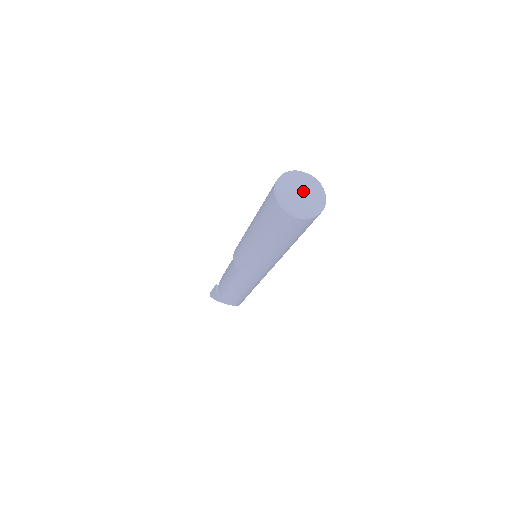
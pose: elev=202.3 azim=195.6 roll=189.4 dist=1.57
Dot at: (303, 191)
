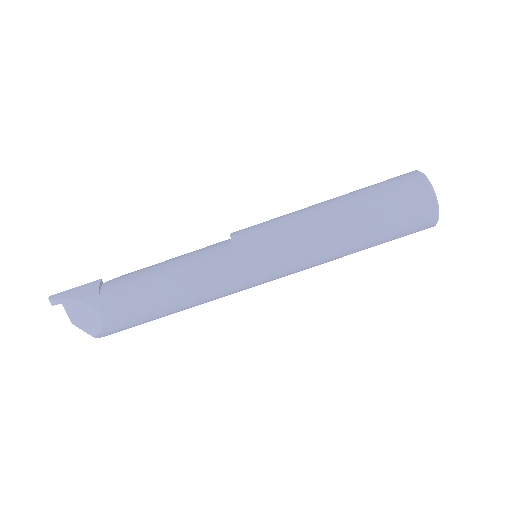
Dot at: occluded
